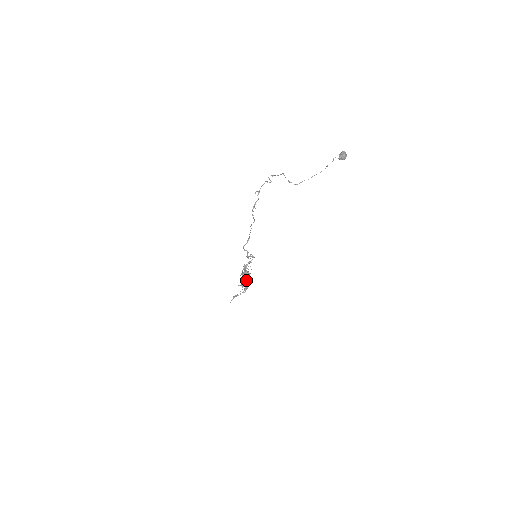
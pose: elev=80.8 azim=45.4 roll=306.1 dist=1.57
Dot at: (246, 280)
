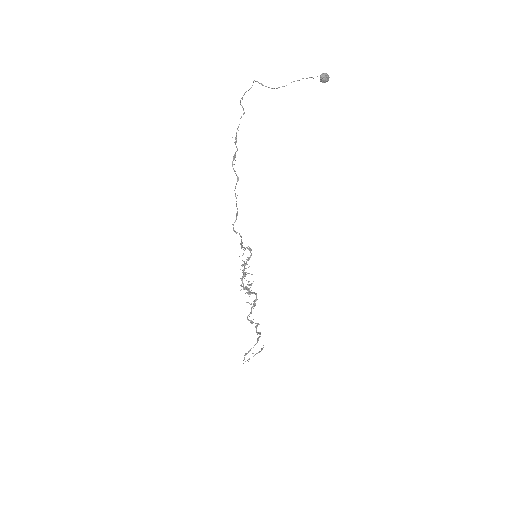
Dot at: occluded
